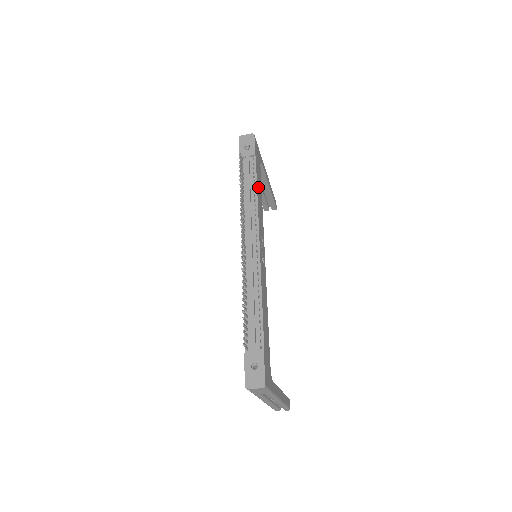
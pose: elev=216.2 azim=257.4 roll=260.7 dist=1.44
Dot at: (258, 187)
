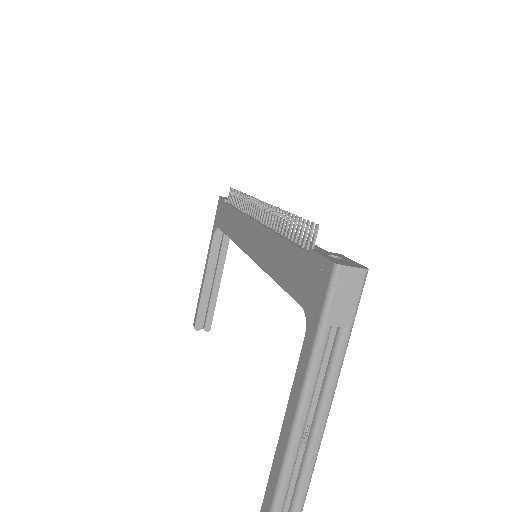
Dot at: occluded
